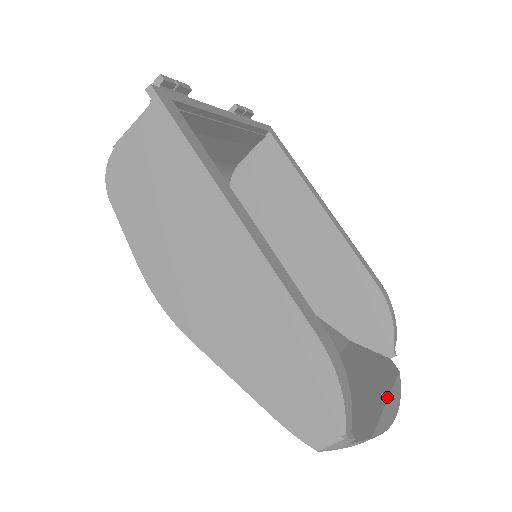
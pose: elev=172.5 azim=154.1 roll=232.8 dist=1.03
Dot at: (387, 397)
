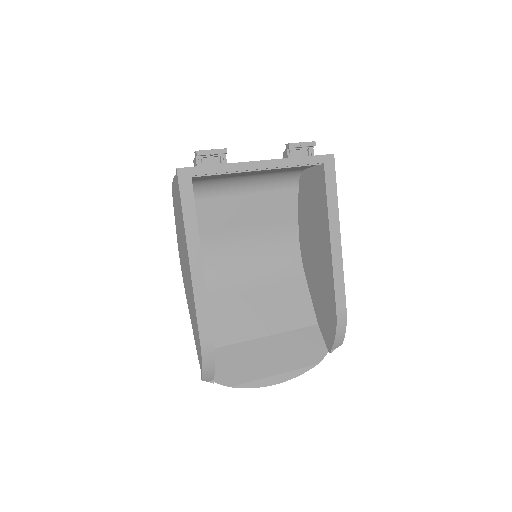
Dot at: (278, 374)
